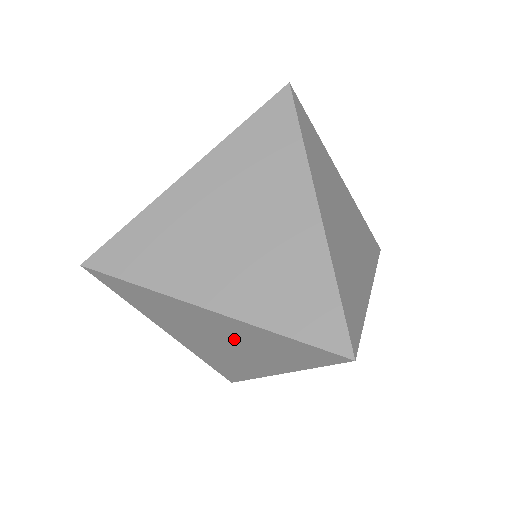
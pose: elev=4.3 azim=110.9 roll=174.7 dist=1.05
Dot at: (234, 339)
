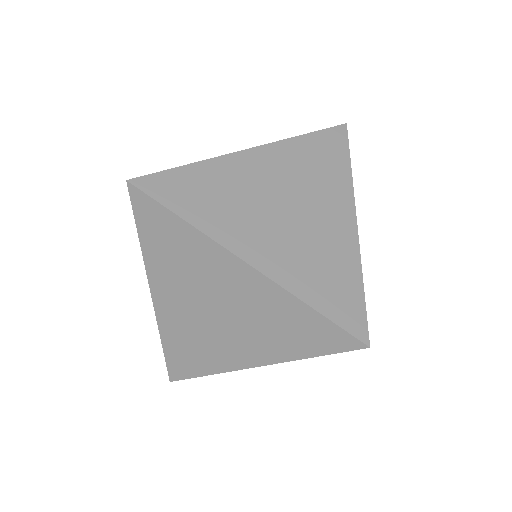
Dot at: occluded
